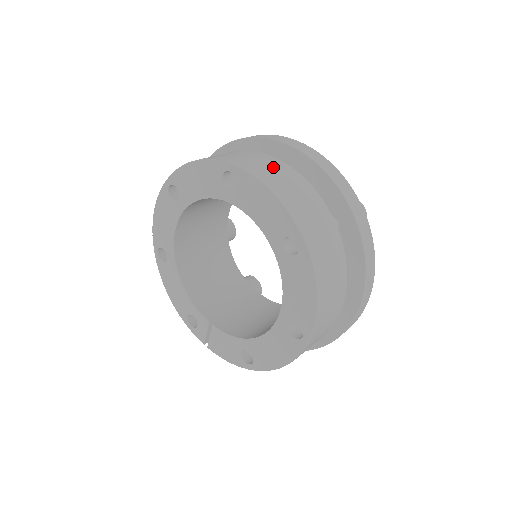
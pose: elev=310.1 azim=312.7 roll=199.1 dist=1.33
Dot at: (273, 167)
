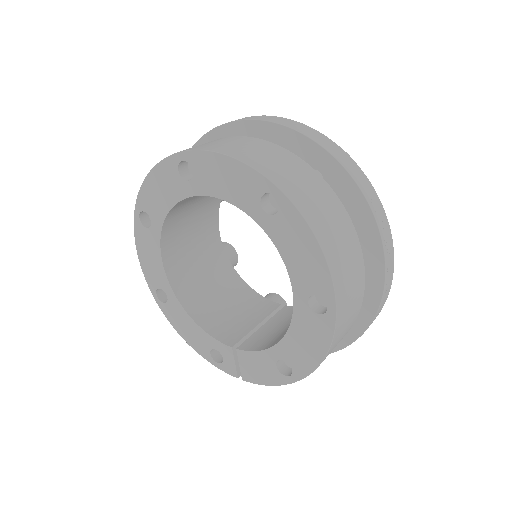
Dot at: (226, 141)
